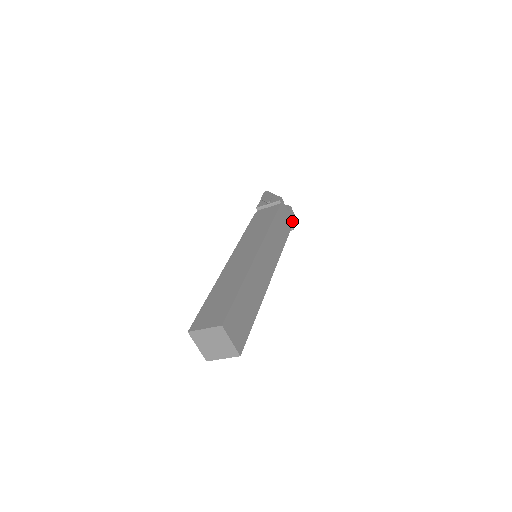
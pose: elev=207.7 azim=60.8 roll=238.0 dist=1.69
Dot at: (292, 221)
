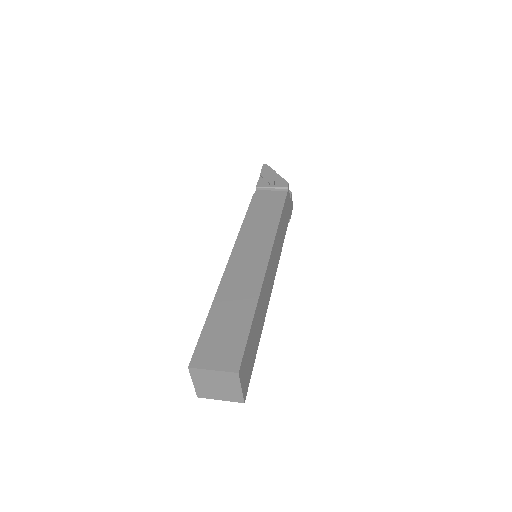
Dot at: (290, 211)
